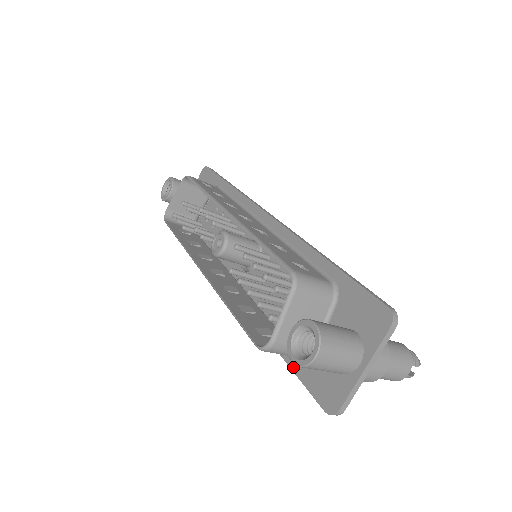
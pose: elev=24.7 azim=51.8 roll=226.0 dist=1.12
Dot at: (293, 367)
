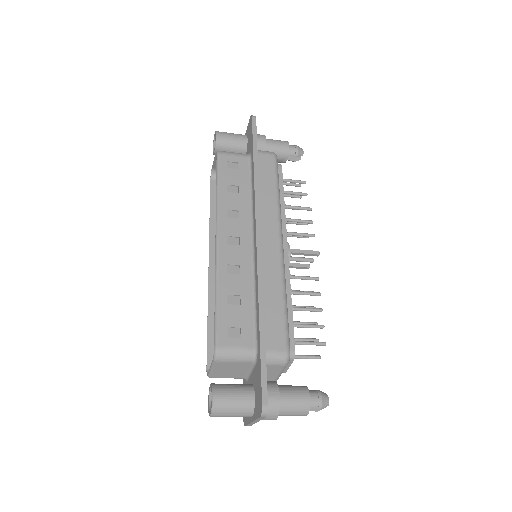
Dot at: occluded
